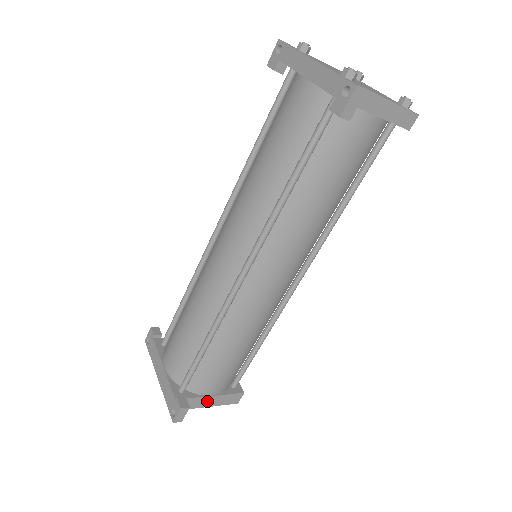
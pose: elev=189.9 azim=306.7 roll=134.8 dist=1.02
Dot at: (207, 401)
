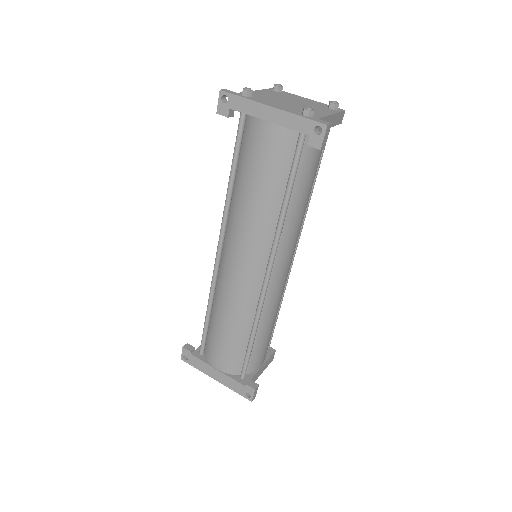
Dot at: (259, 372)
